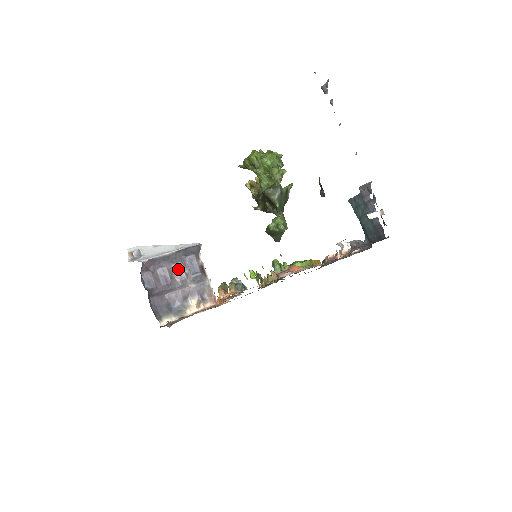
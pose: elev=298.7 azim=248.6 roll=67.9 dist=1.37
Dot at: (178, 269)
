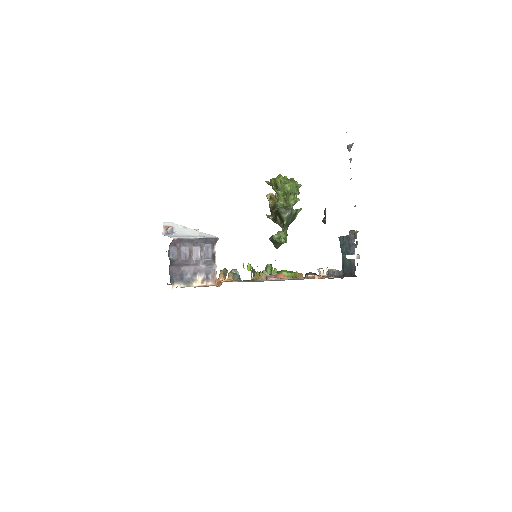
Dot at: (196, 251)
